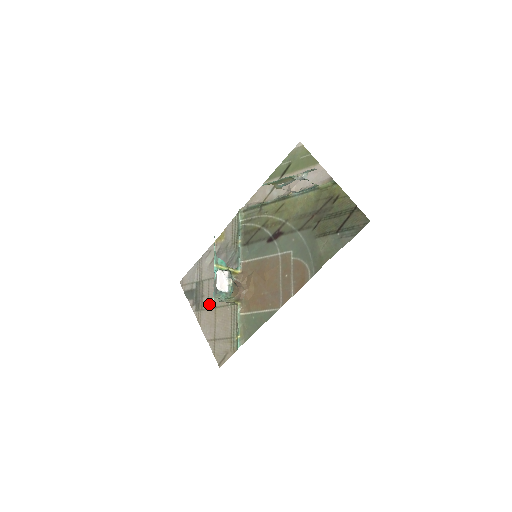
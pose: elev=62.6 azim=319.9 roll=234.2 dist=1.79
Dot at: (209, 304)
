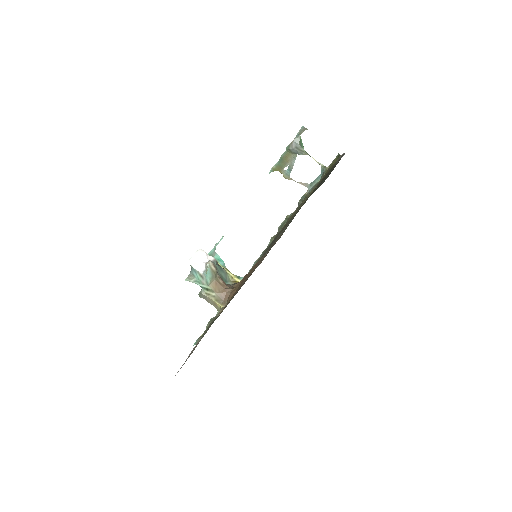
Dot at: occluded
